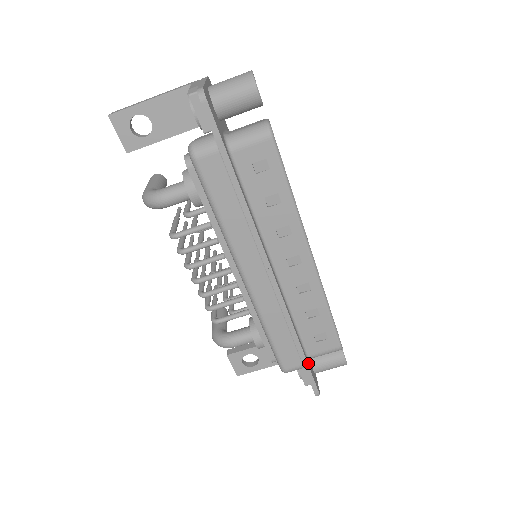
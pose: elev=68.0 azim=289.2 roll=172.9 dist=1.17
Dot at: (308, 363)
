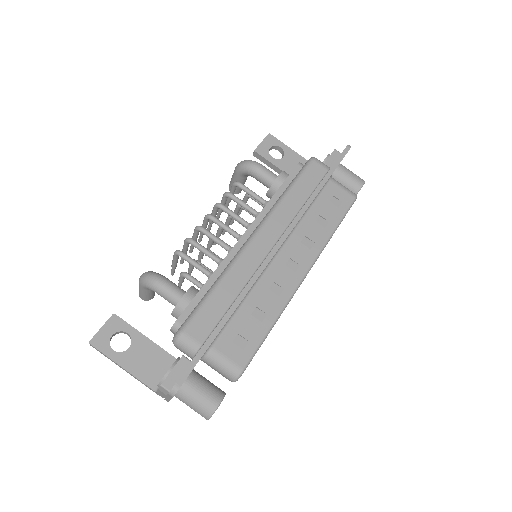
Dot at: (208, 348)
